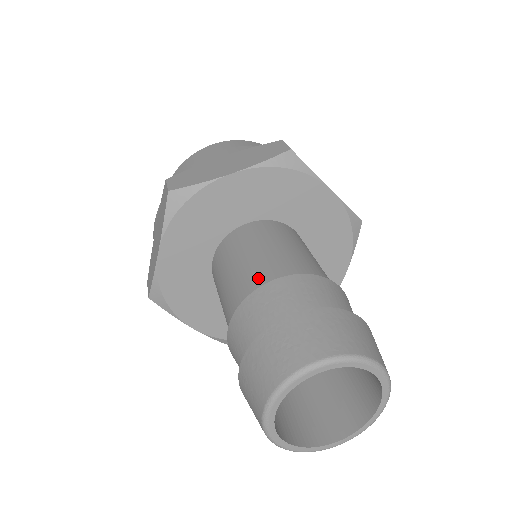
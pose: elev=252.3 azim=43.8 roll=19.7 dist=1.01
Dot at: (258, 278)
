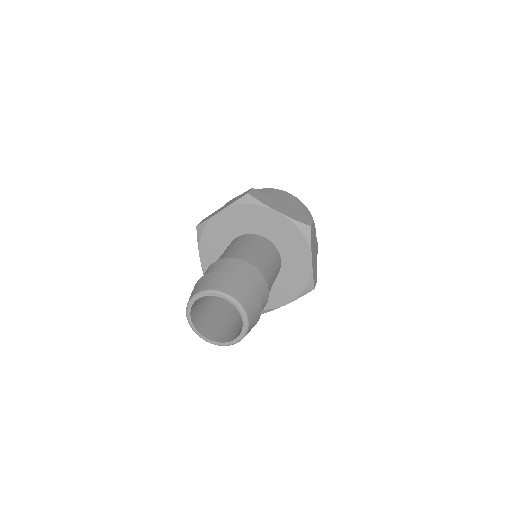
Dot at: occluded
